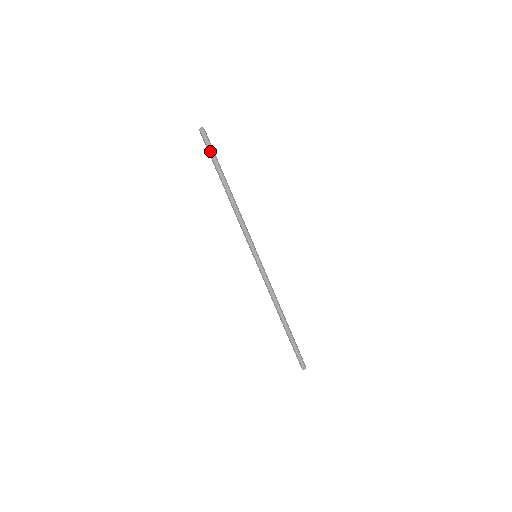
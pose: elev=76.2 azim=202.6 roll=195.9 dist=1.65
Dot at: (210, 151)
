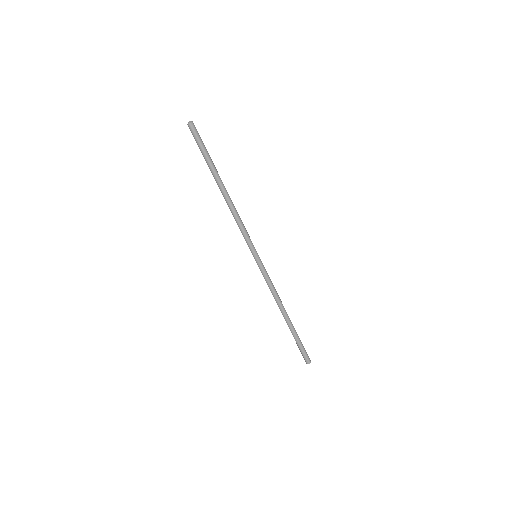
Dot at: (199, 148)
